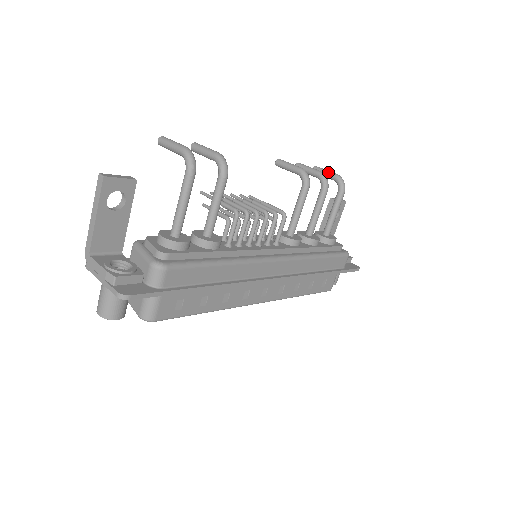
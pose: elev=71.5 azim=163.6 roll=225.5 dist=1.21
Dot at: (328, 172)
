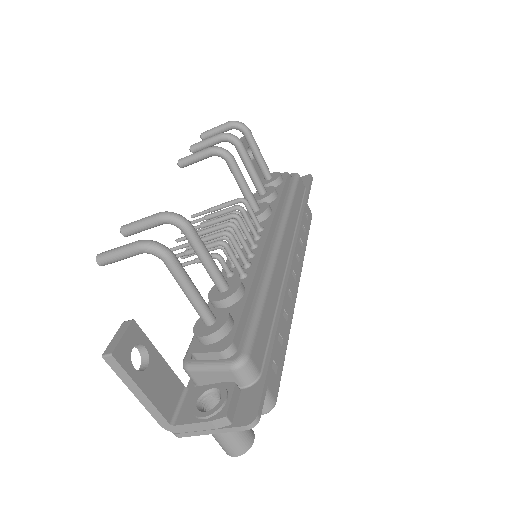
Dot at: (219, 128)
